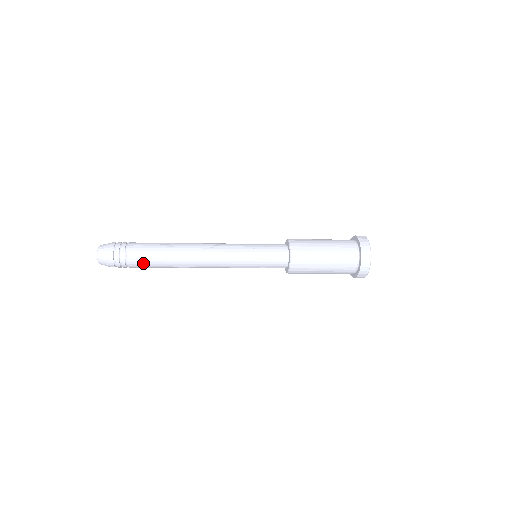
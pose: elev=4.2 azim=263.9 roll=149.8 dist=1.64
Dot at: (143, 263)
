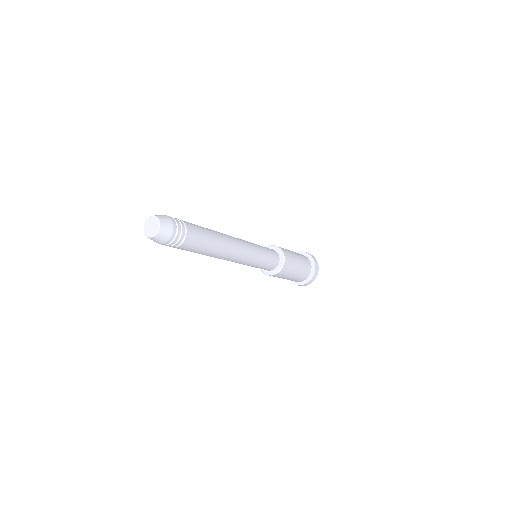
Dot at: (192, 247)
